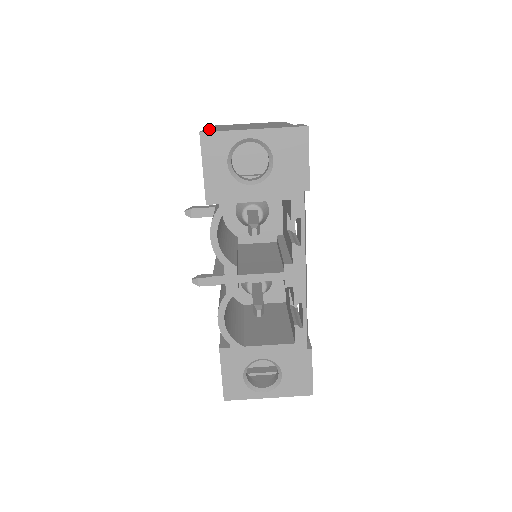
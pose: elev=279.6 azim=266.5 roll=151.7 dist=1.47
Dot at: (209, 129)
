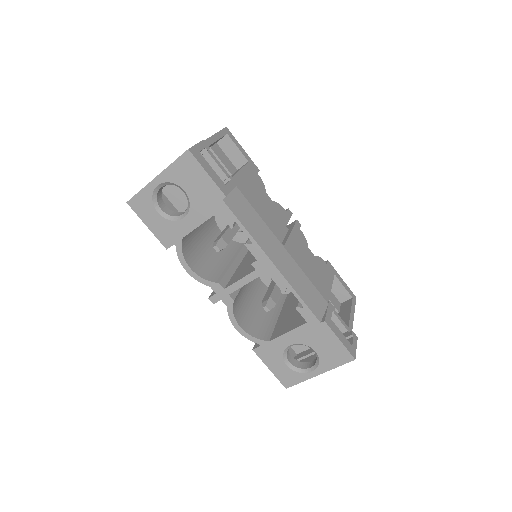
Dot at: occluded
